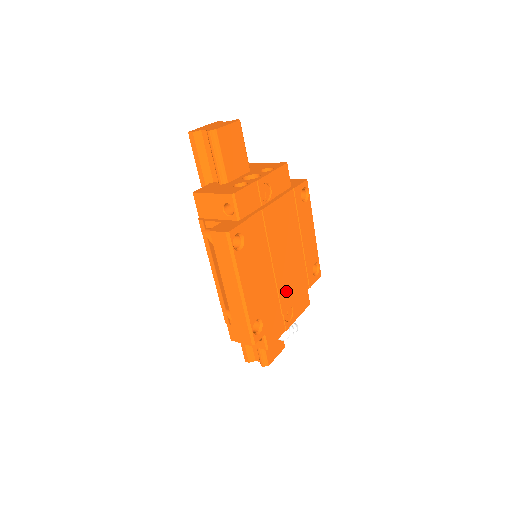
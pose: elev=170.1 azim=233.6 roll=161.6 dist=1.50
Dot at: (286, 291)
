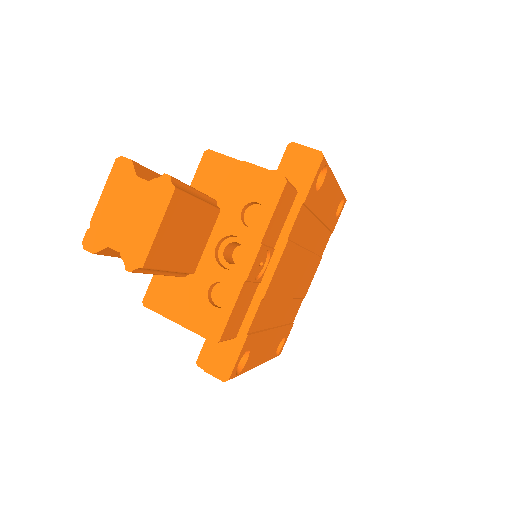
Dot at: (305, 282)
